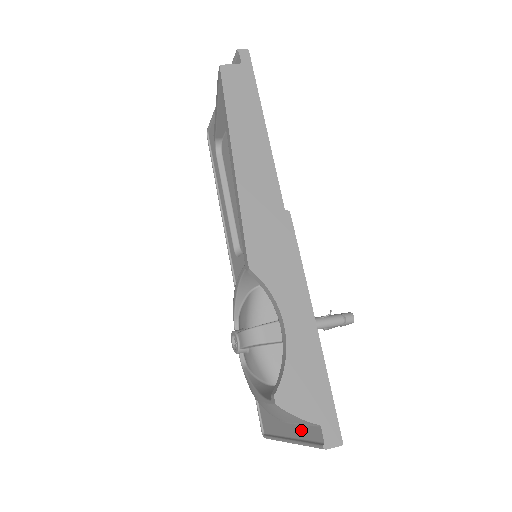
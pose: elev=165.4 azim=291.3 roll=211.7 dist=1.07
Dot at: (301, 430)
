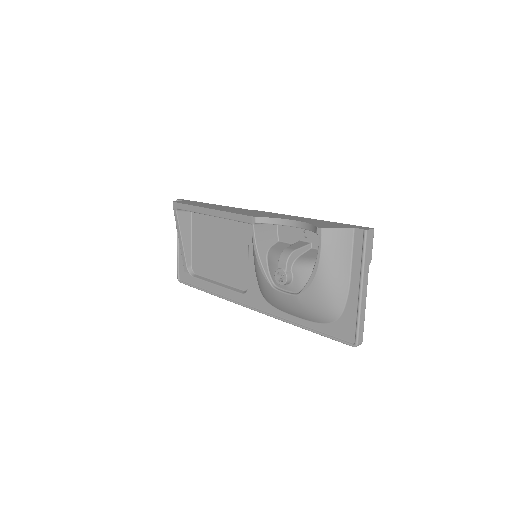
Dot at: (355, 262)
